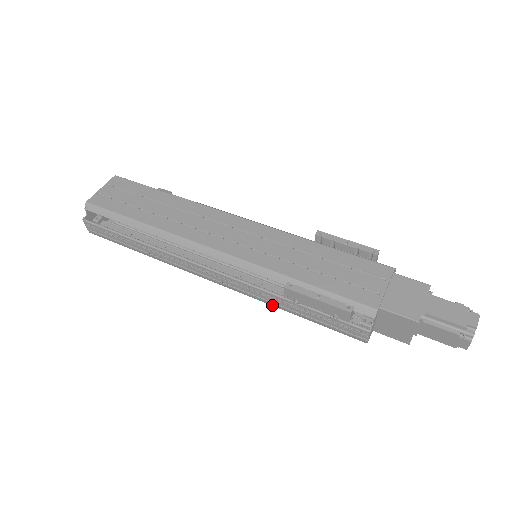
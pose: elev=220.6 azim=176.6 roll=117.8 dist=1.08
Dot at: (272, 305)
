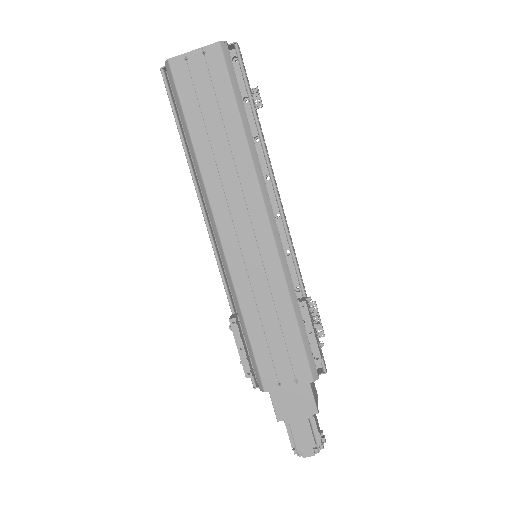
Dot at: occluded
